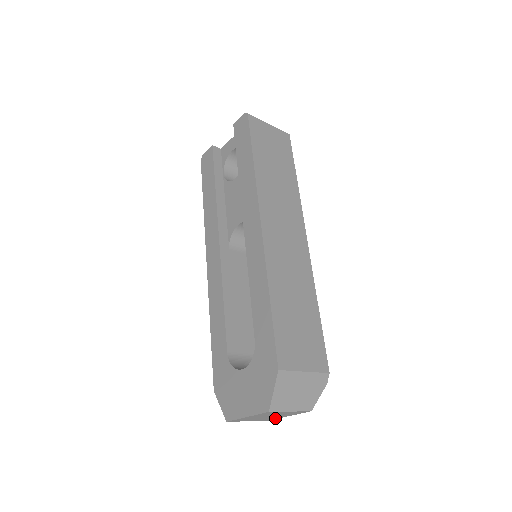
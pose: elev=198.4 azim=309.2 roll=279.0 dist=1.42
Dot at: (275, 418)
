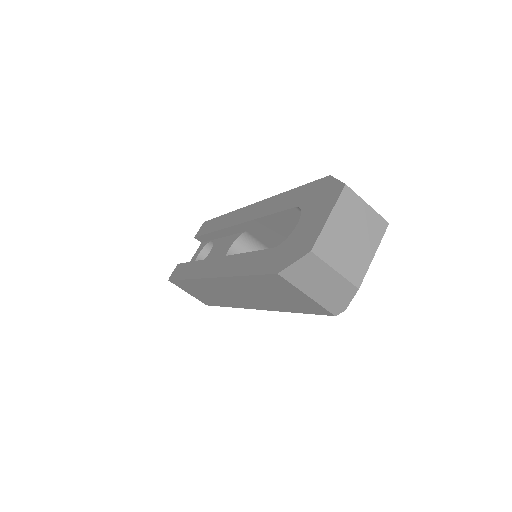
Dot at: (363, 269)
